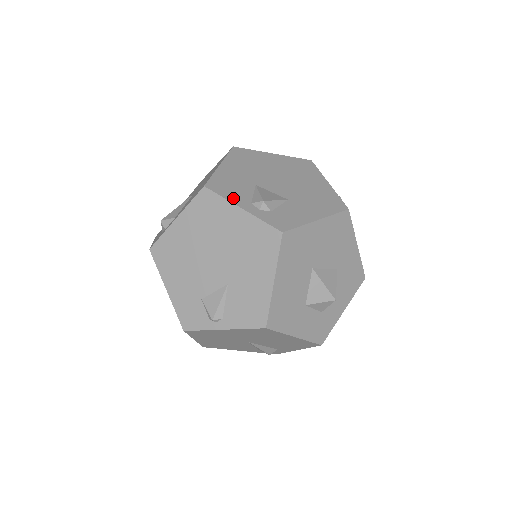
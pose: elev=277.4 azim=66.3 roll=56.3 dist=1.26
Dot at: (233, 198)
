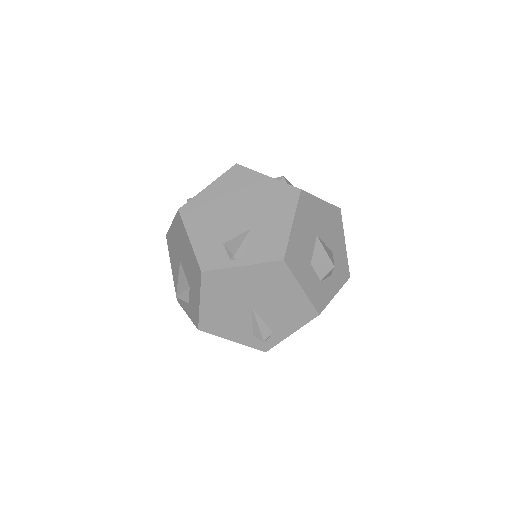
Dot at: occluded
